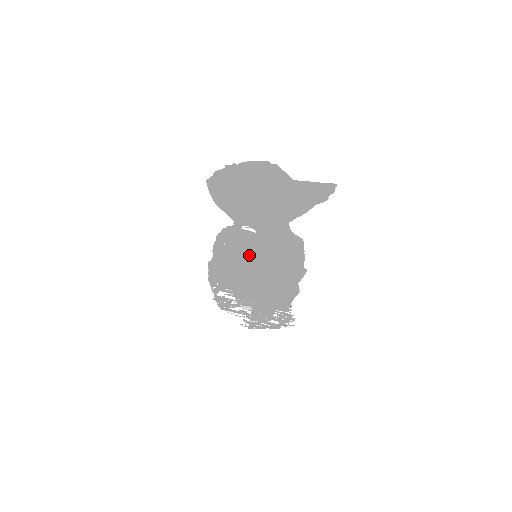
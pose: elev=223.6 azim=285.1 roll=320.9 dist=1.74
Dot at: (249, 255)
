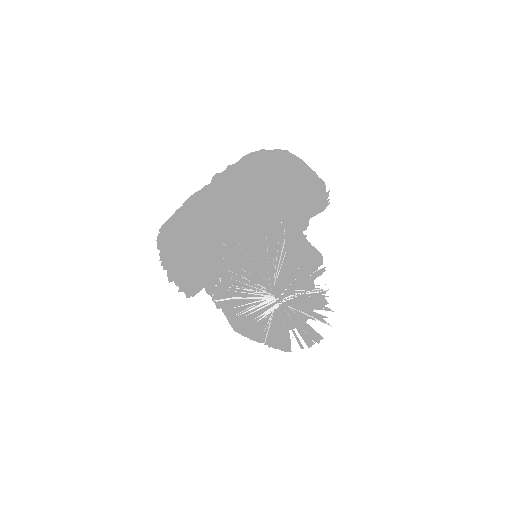
Dot at: occluded
